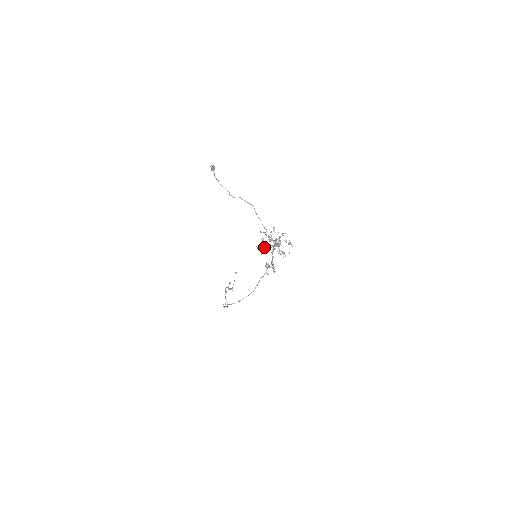
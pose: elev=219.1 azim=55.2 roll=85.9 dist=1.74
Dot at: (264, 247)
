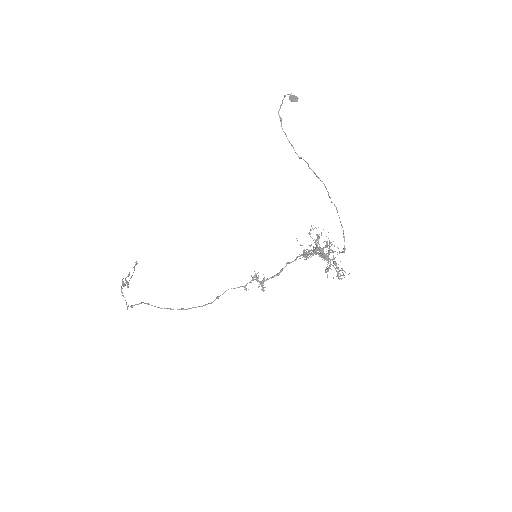
Dot at: (312, 250)
